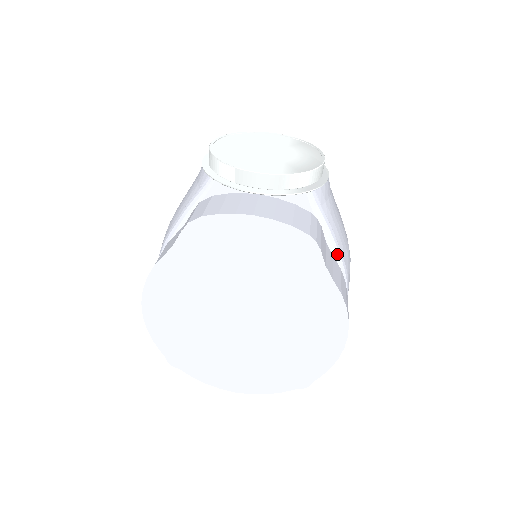
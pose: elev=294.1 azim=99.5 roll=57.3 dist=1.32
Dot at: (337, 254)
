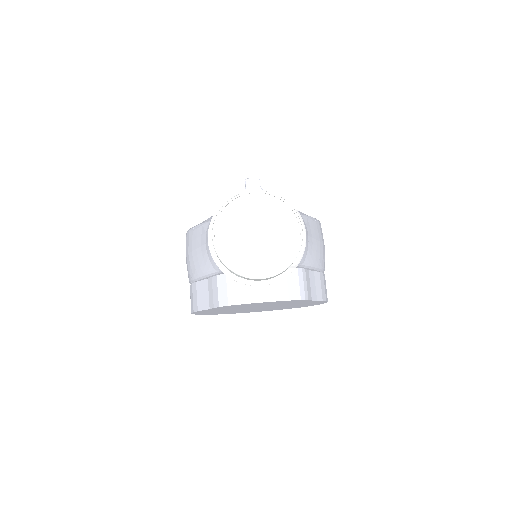
Dot at: (317, 269)
